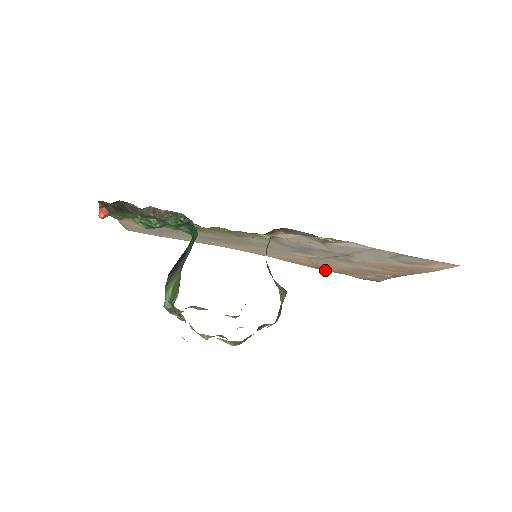
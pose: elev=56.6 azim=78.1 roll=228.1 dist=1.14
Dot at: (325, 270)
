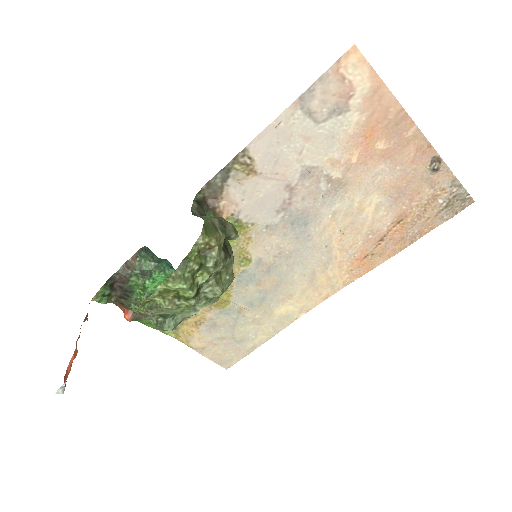
Dot at: (404, 245)
